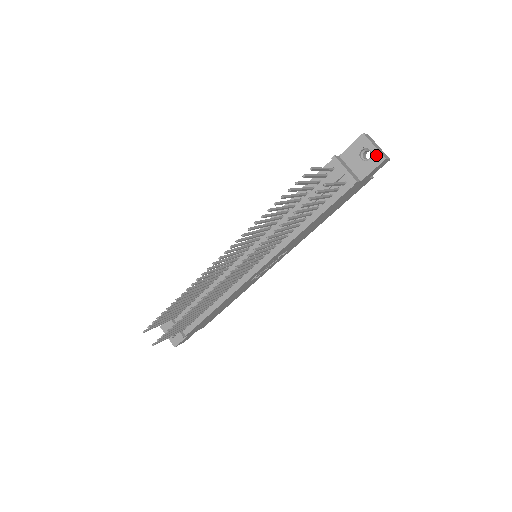
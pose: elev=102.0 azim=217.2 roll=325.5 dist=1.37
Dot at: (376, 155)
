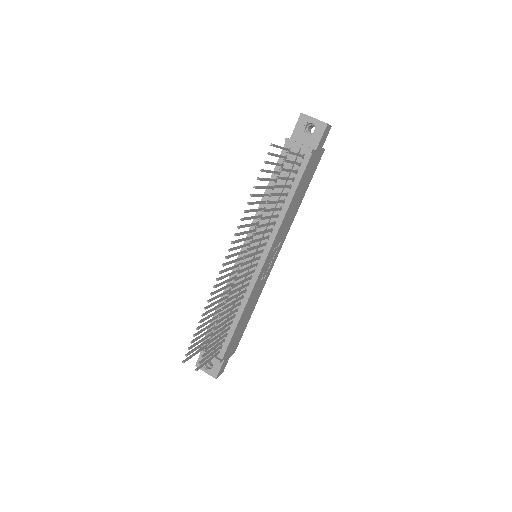
Dot at: (319, 124)
